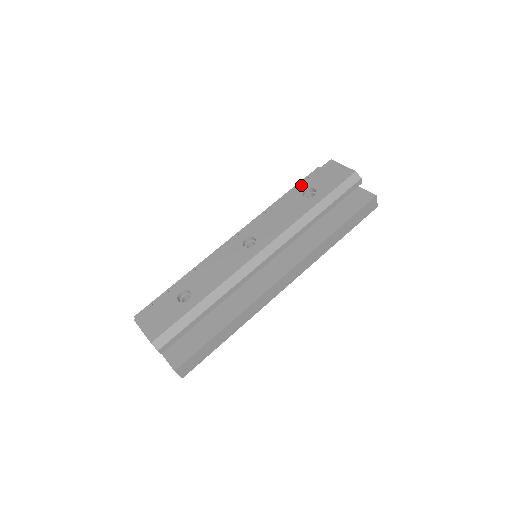
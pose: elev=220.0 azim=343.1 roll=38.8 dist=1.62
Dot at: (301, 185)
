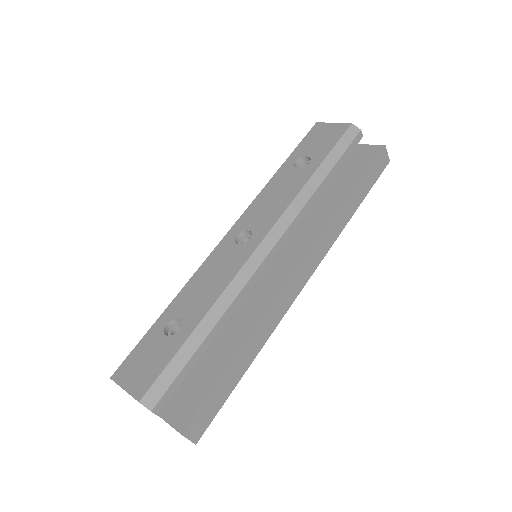
Dot at: (289, 158)
